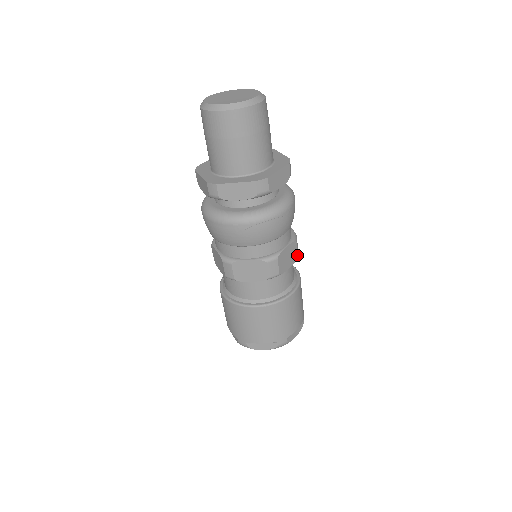
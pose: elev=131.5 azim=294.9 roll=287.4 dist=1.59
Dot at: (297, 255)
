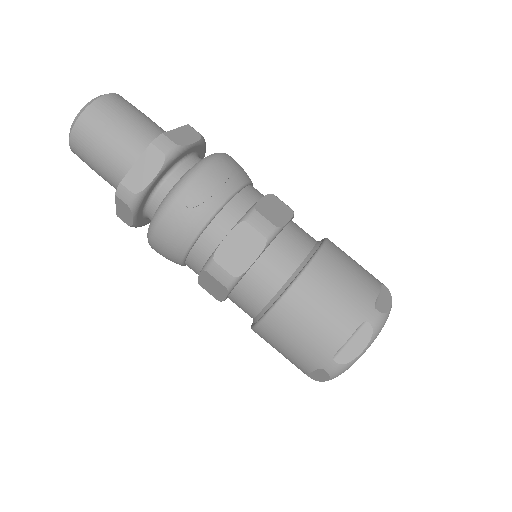
Dot at: (290, 209)
